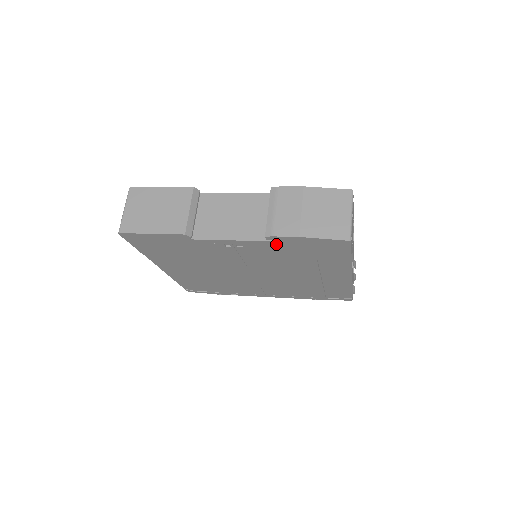
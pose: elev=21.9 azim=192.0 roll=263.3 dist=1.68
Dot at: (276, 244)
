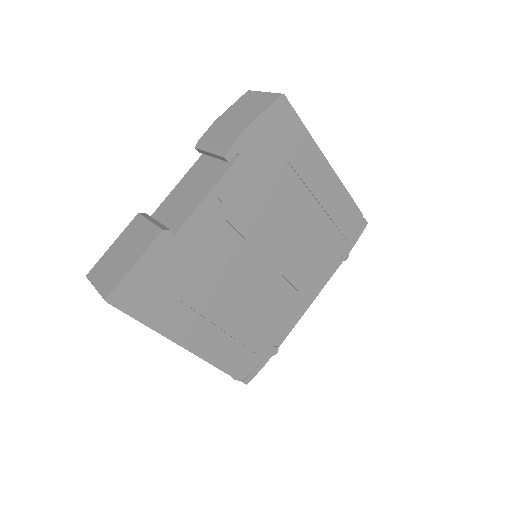
Dot at: (241, 164)
